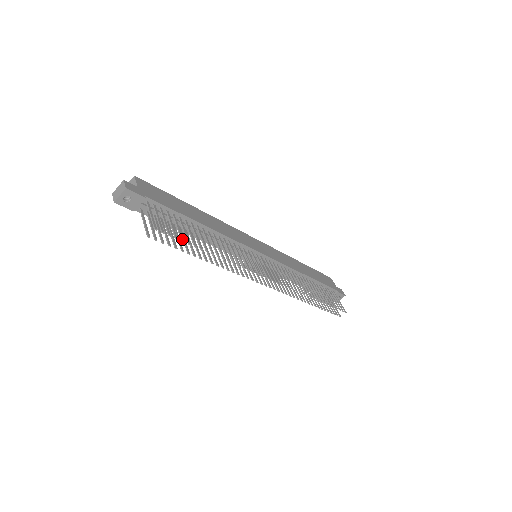
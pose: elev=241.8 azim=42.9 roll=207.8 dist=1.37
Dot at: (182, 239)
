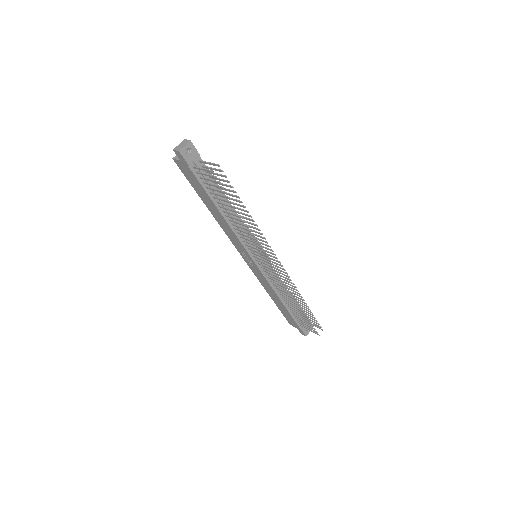
Dot at: (232, 186)
